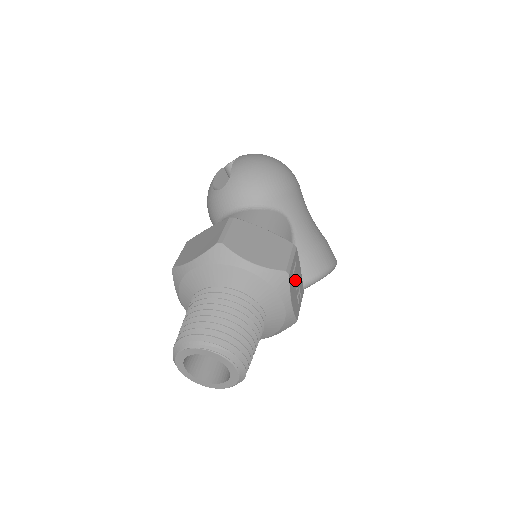
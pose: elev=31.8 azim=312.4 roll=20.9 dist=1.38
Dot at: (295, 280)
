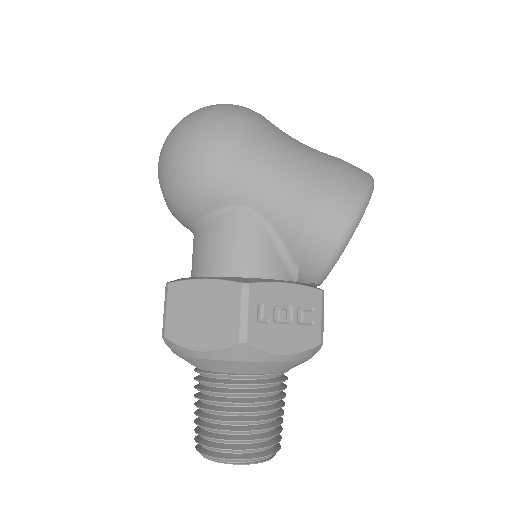
Dot at: (278, 316)
